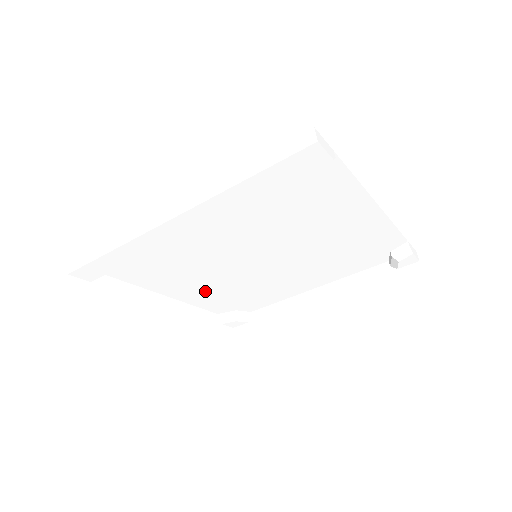
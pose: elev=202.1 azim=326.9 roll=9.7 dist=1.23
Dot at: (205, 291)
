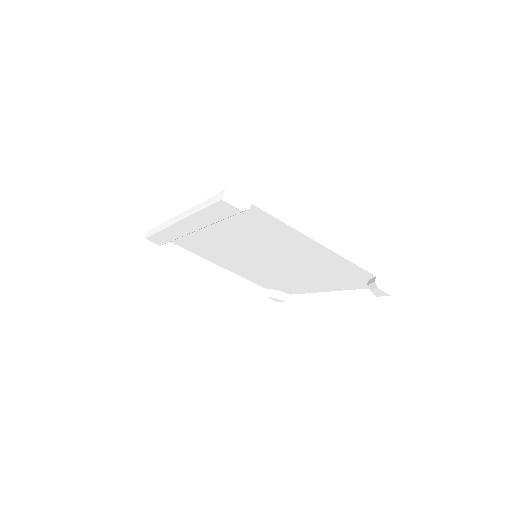
Dot at: (243, 270)
